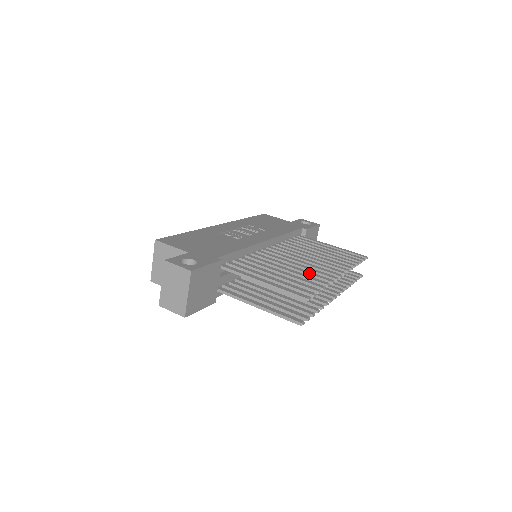
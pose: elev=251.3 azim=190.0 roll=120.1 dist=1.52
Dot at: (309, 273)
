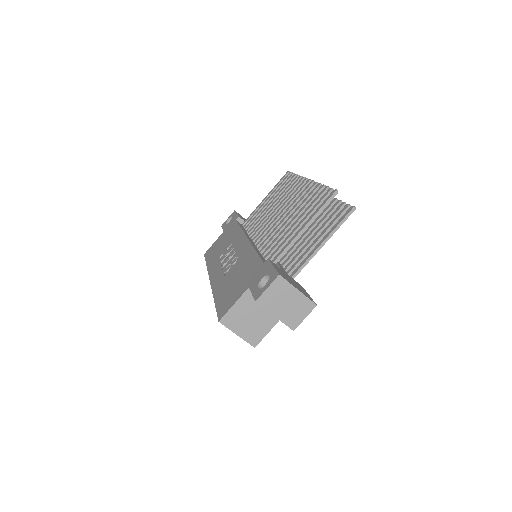
Dot at: (300, 200)
